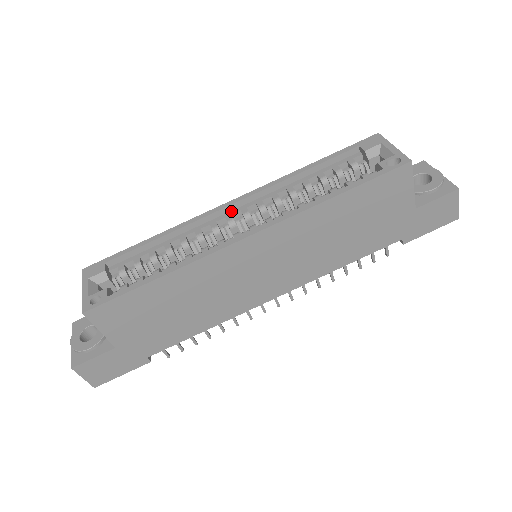
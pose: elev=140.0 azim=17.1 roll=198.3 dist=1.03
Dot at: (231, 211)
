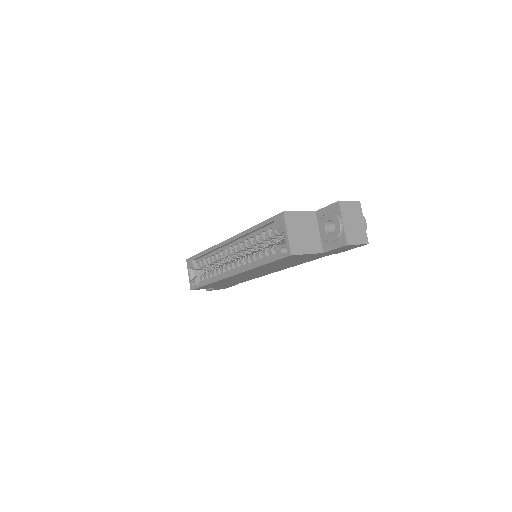
Dot at: (229, 244)
